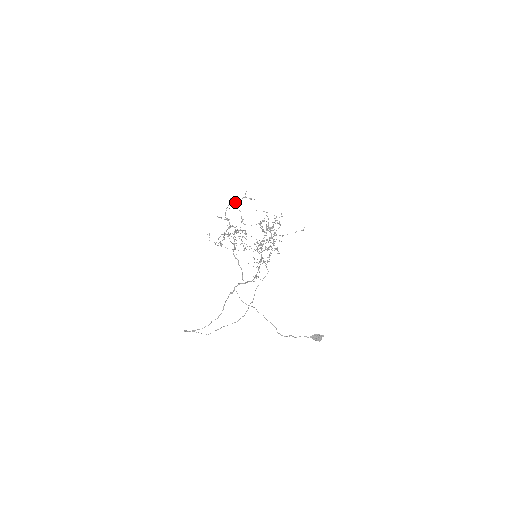
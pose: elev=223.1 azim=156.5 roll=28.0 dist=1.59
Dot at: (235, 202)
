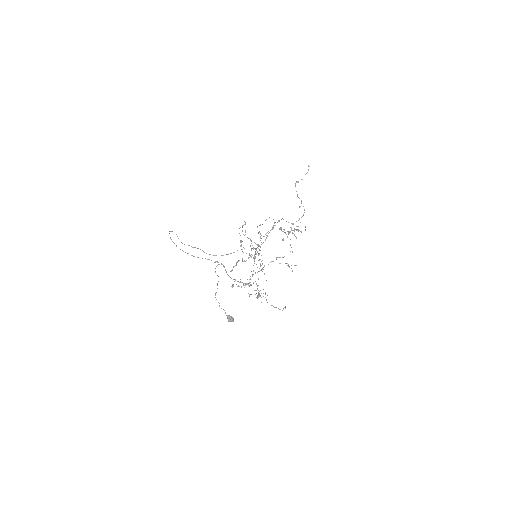
Dot at: (282, 231)
